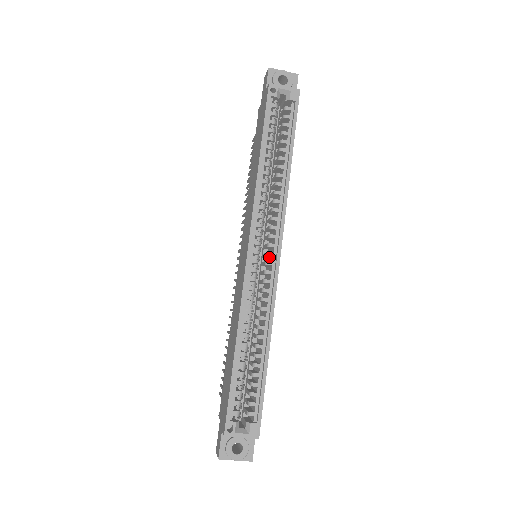
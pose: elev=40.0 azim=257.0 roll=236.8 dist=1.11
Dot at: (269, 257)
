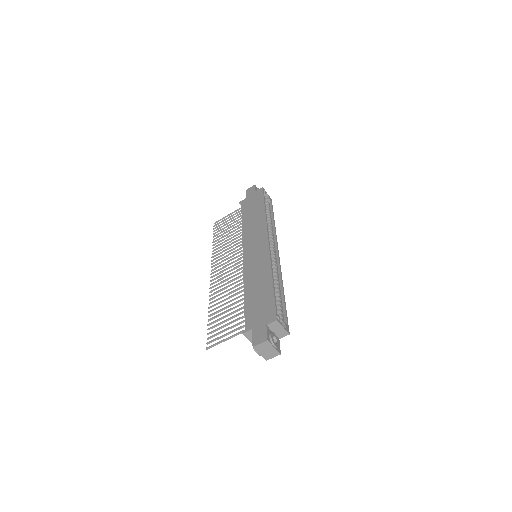
Dot at: occluded
